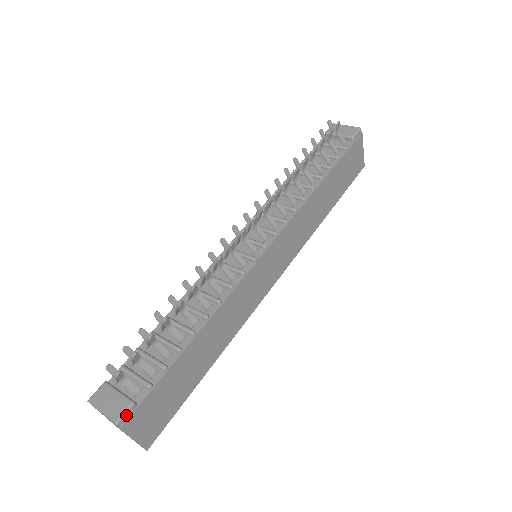
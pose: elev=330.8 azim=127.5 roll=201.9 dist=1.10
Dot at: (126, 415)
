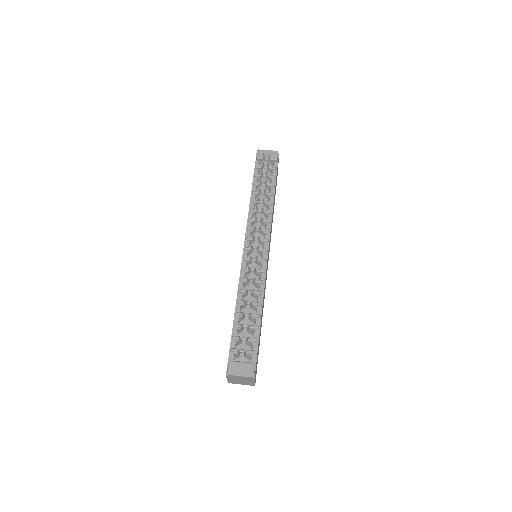
Dot at: (254, 371)
